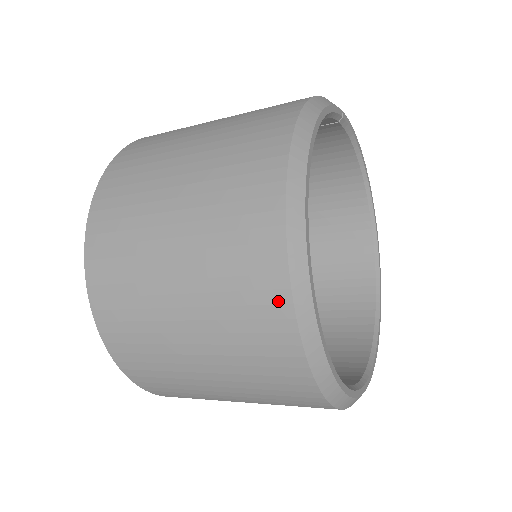
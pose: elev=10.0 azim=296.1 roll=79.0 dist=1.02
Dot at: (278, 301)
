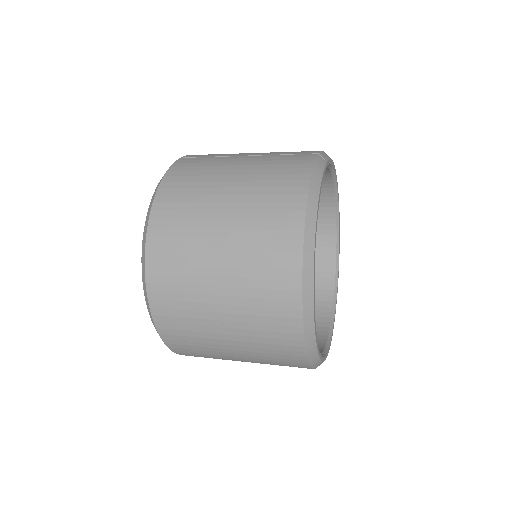
Dot at: (295, 339)
